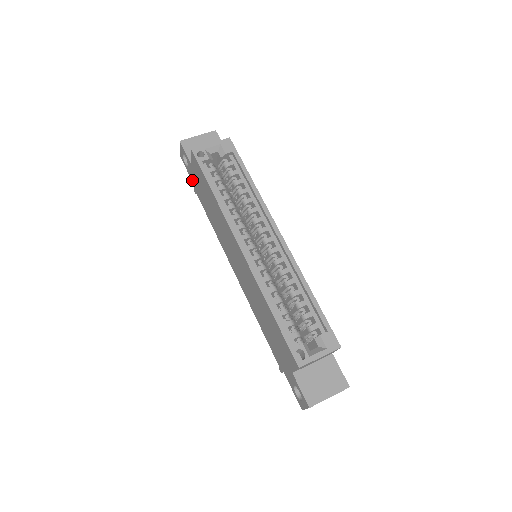
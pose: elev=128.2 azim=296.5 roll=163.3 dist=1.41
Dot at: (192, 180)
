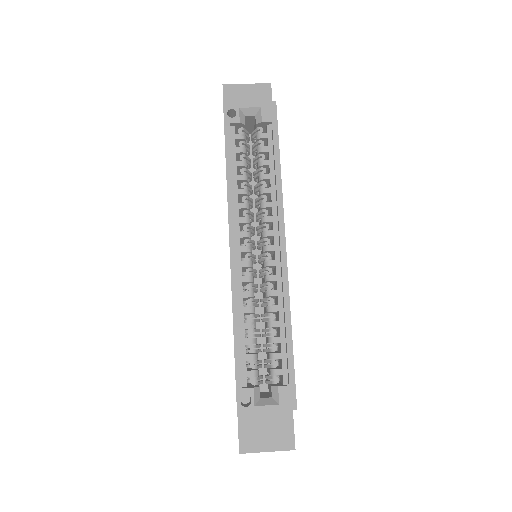
Dot at: occluded
